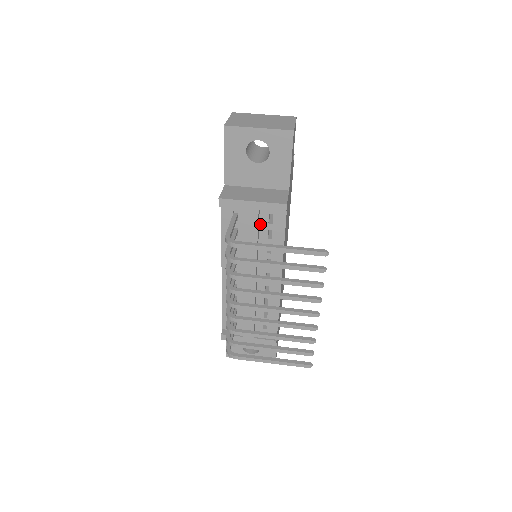
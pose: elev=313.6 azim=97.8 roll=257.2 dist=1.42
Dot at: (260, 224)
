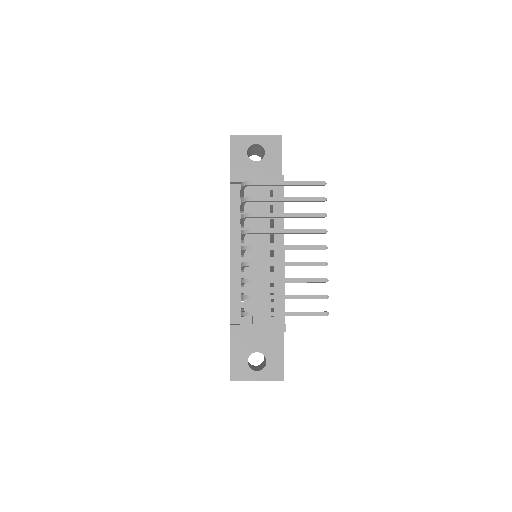
Dot at: occluded
